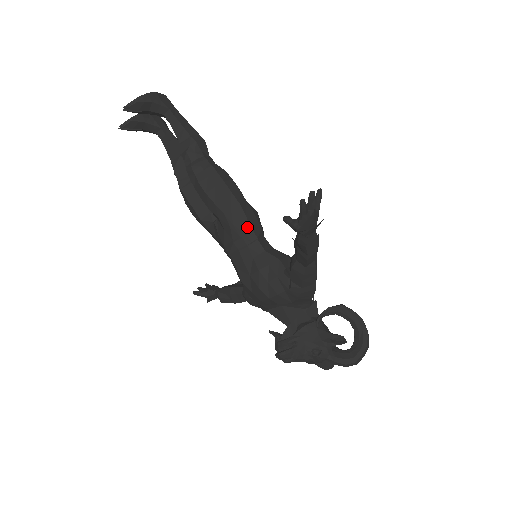
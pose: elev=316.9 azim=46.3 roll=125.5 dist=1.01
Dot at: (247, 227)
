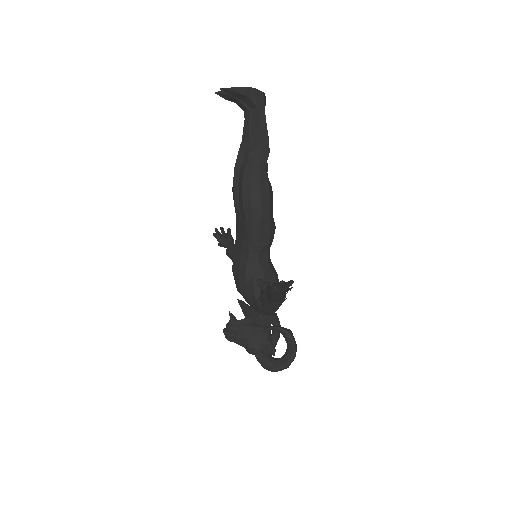
Dot at: (257, 239)
